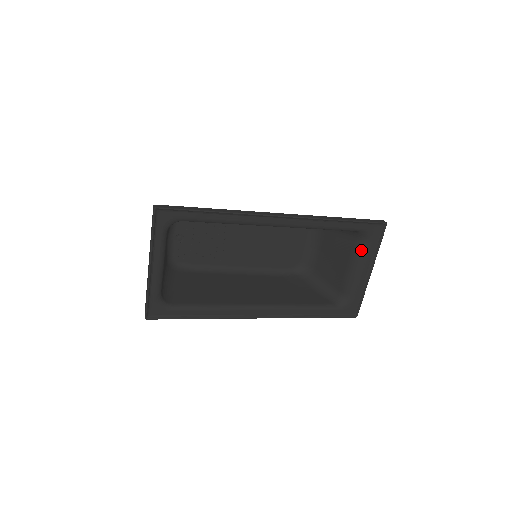
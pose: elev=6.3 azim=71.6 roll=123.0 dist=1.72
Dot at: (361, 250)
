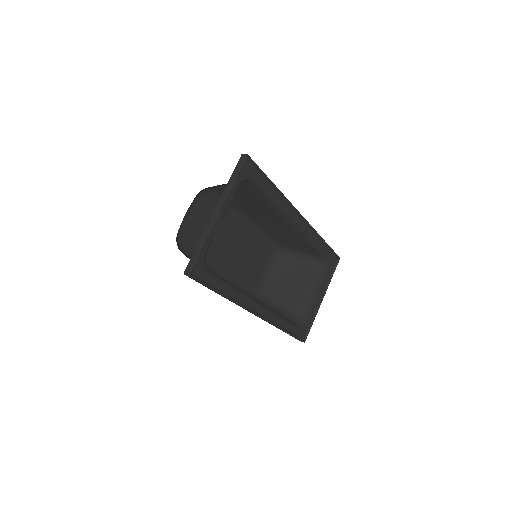
Dot at: (321, 276)
